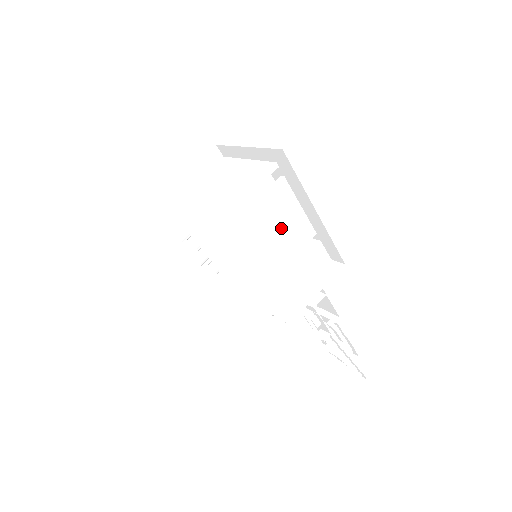
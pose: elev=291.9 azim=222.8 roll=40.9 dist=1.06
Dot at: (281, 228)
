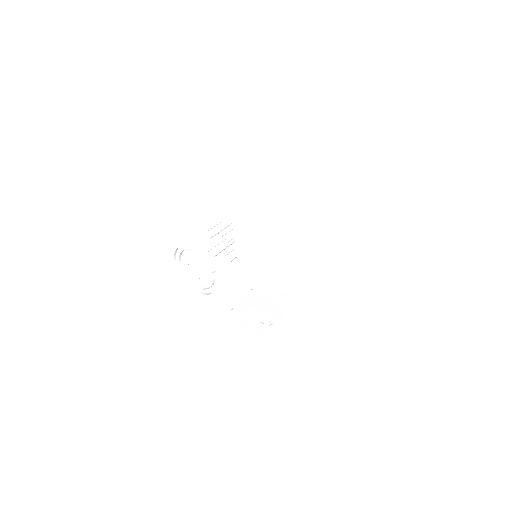
Dot at: (299, 233)
